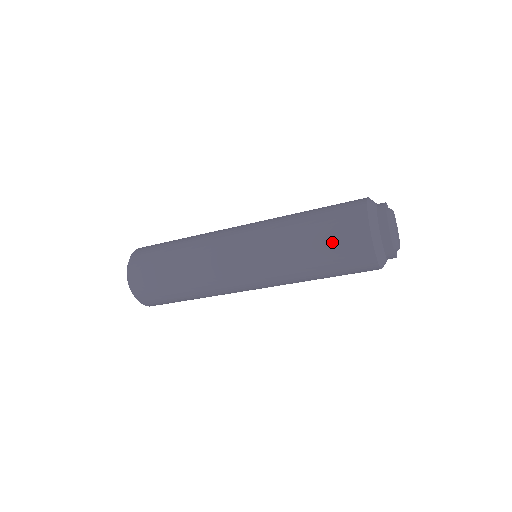
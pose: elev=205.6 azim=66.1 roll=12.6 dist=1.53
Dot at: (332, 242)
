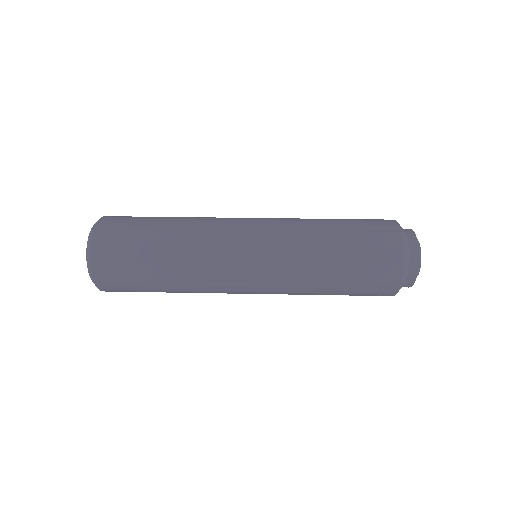
Dot at: (361, 268)
